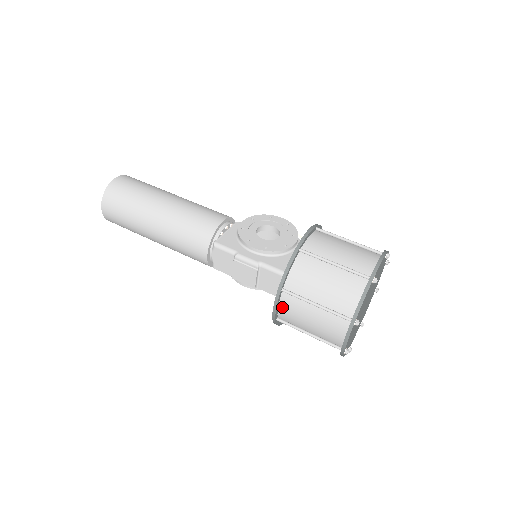
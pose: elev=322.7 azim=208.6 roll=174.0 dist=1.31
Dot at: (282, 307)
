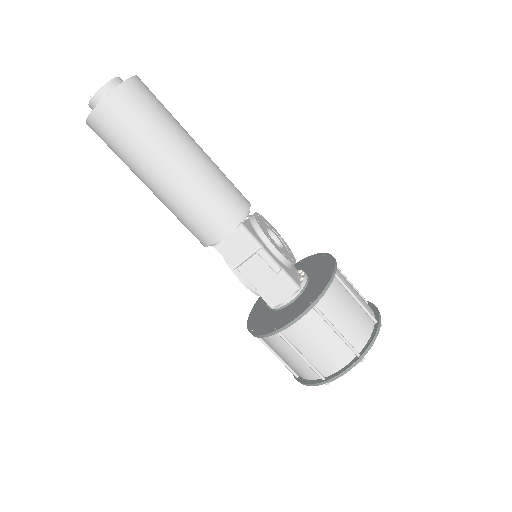
Dot at: (299, 322)
